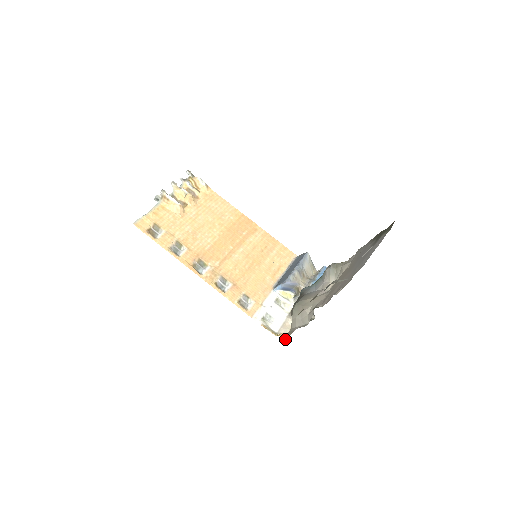
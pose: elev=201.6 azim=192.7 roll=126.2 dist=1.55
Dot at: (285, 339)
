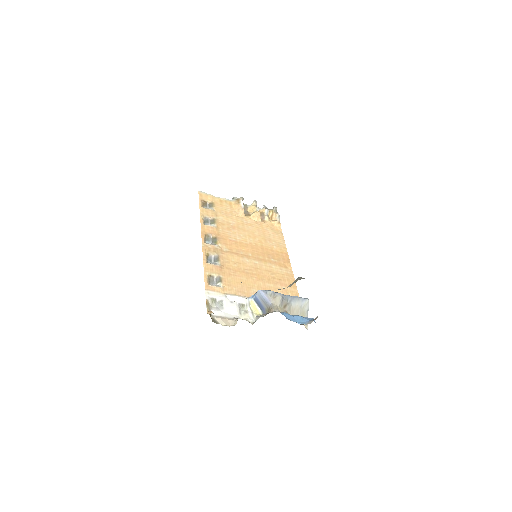
Dot at: occluded
